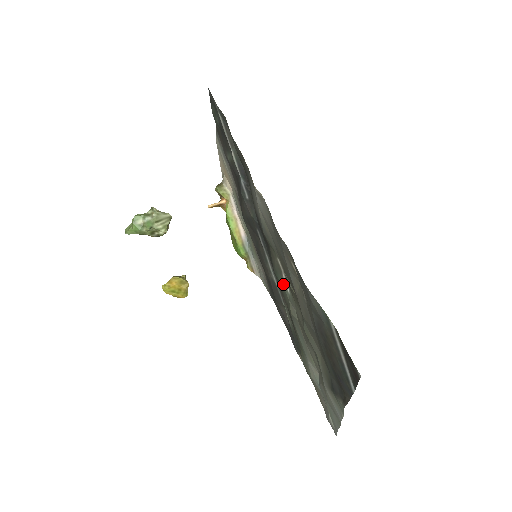
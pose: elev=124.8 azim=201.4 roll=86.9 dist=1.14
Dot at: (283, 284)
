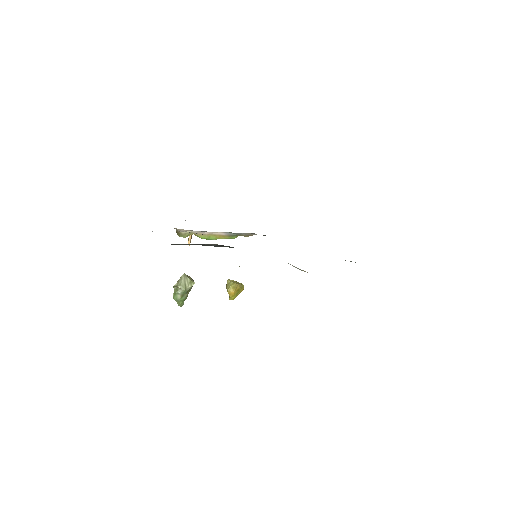
Dot at: occluded
